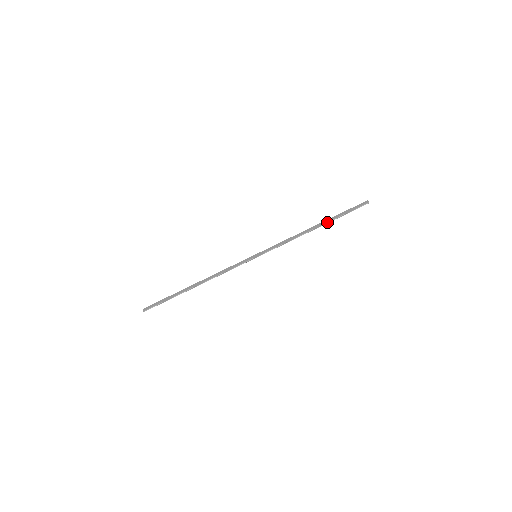
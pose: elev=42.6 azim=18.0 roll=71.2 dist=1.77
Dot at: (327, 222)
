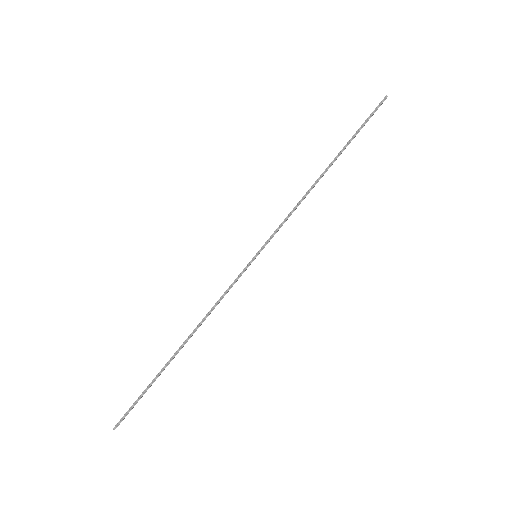
Dot at: (338, 153)
